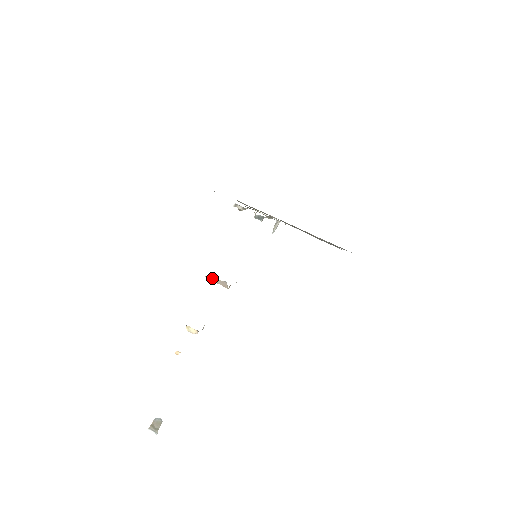
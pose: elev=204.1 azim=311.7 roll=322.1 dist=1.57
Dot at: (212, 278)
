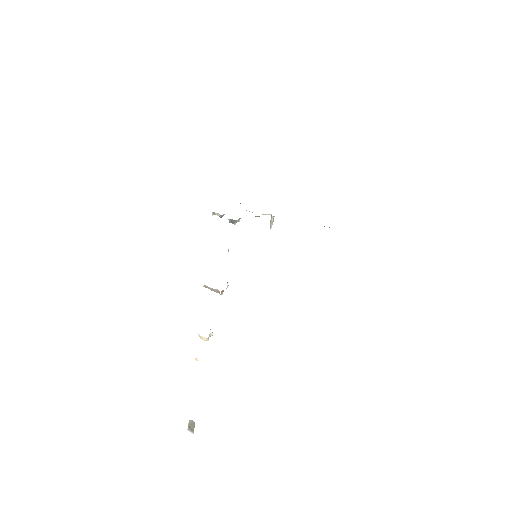
Dot at: (207, 287)
